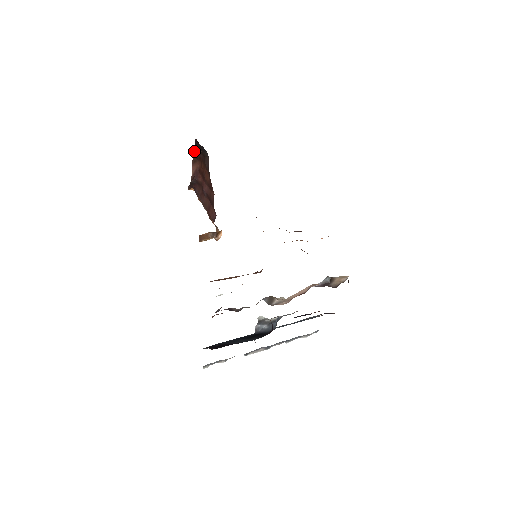
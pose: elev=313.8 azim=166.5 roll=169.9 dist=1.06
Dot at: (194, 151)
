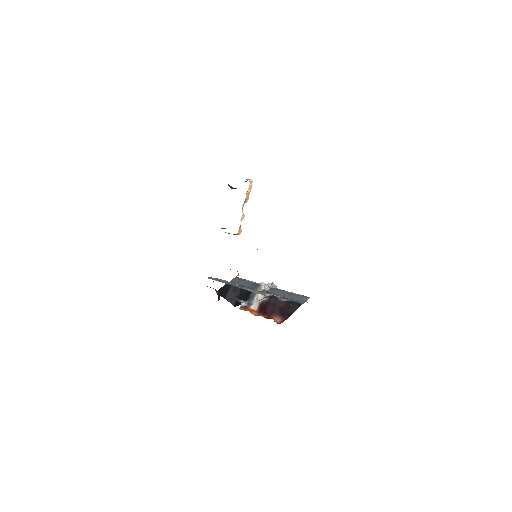
Dot at: occluded
